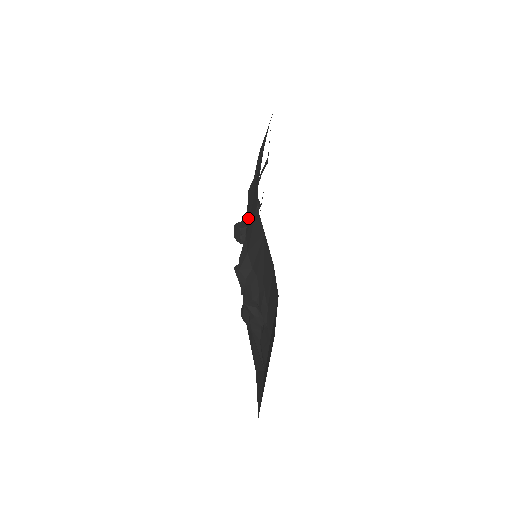
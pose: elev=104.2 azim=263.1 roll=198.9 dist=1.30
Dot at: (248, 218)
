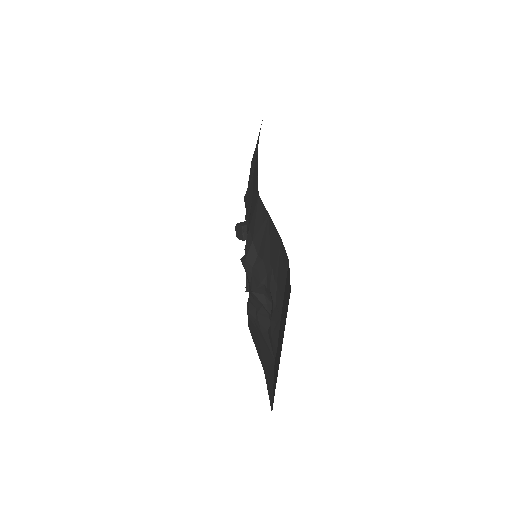
Dot at: (248, 216)
